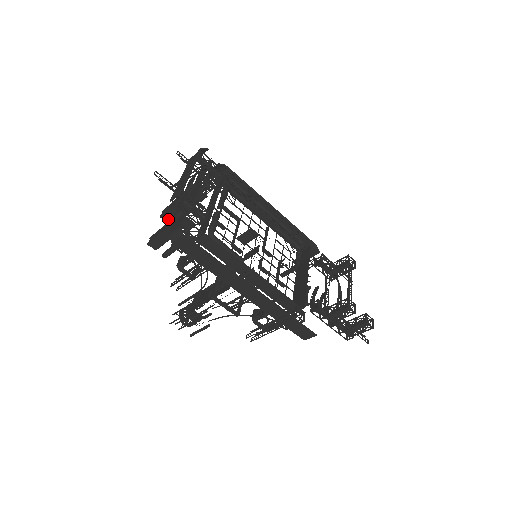
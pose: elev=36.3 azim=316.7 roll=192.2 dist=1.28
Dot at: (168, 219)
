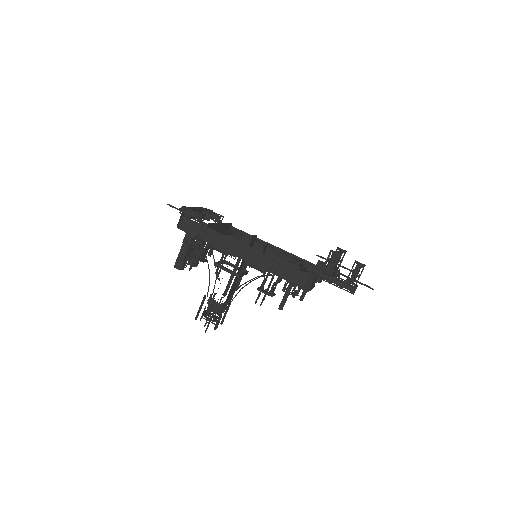
Dot at: occluded
